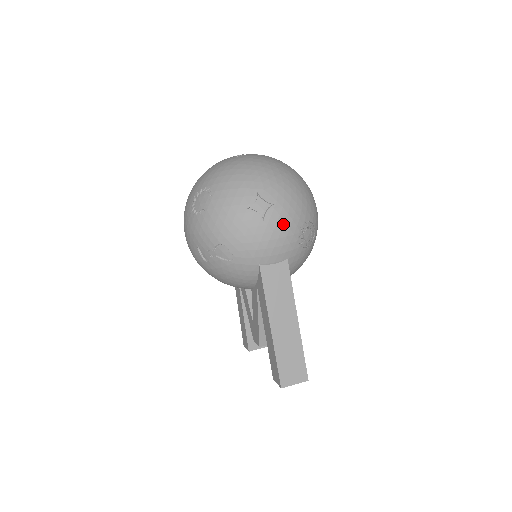
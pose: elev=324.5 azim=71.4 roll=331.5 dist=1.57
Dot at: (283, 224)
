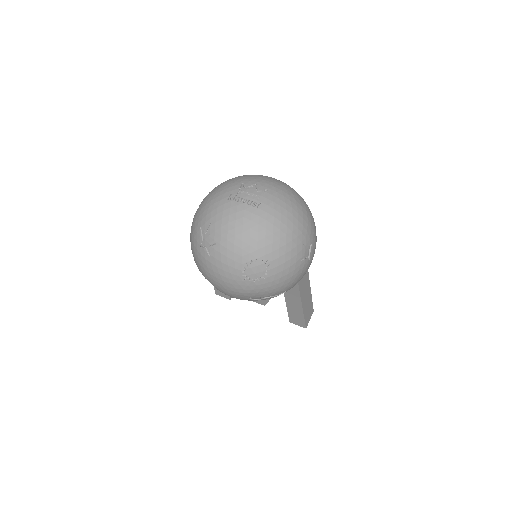
Dot at: occluded
